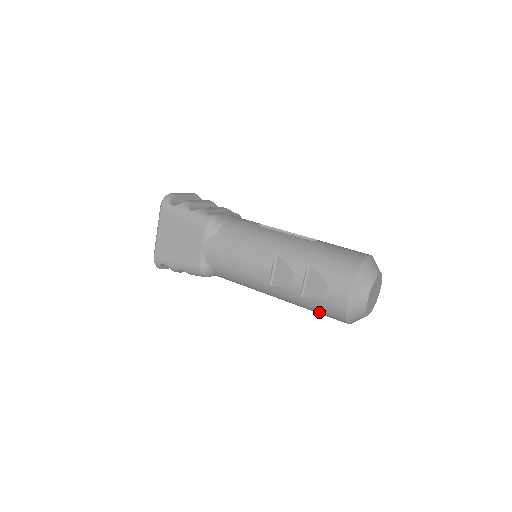
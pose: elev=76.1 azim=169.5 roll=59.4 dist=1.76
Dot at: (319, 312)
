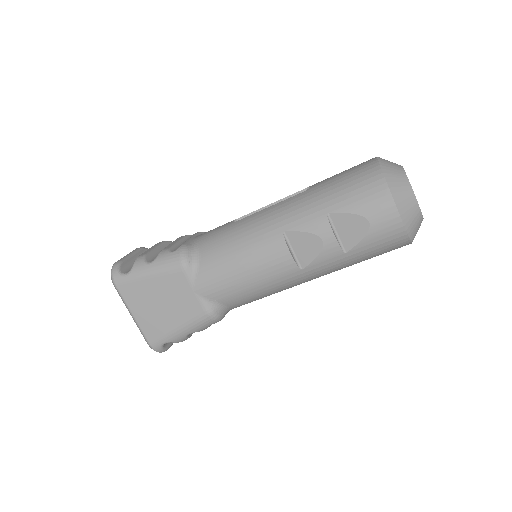
Dot at: (373, 256)
